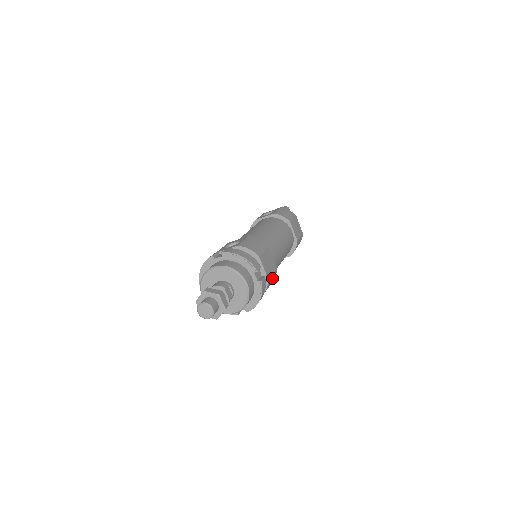
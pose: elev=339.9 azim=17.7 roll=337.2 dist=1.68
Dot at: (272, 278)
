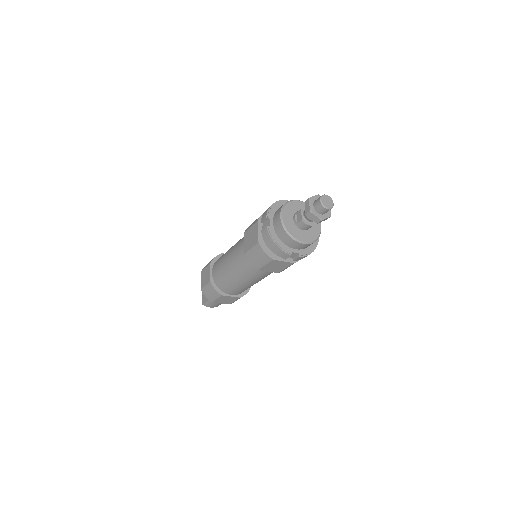
Dot at: occluded
